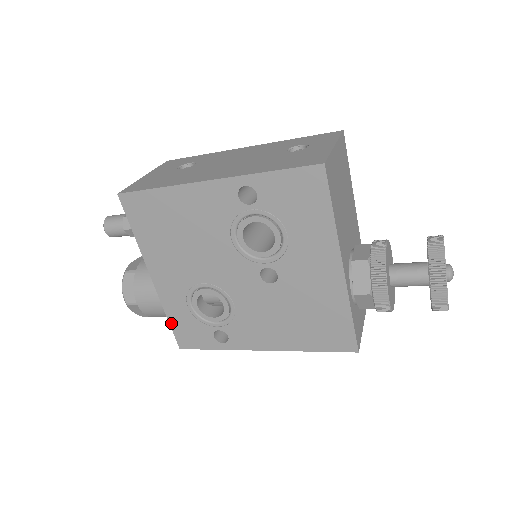
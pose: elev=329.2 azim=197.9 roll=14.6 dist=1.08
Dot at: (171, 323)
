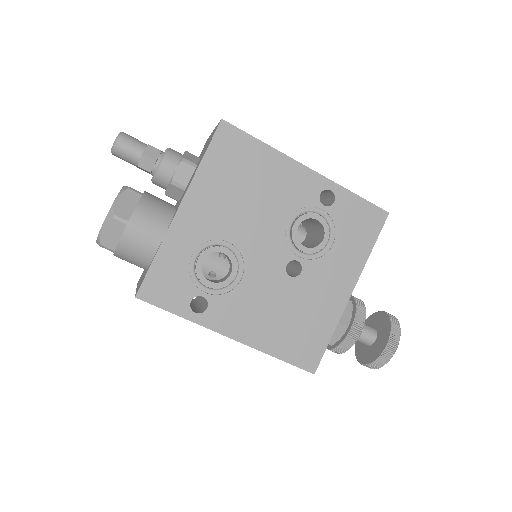
Dot at: (154, 263)
